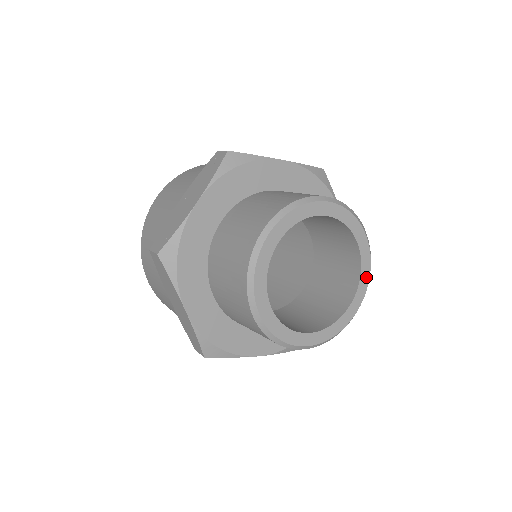
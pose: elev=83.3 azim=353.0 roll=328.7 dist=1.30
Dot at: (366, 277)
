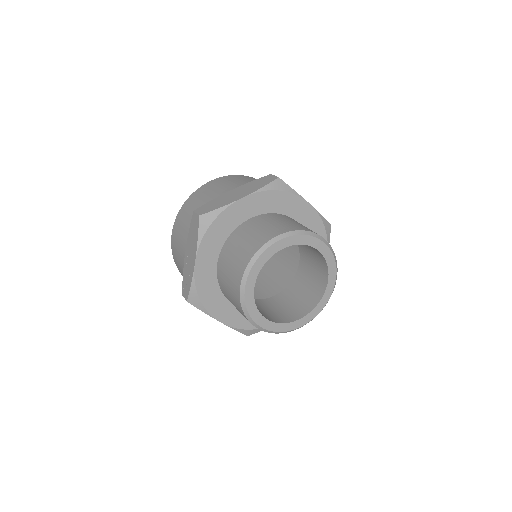
Dot at: (332, 263)
